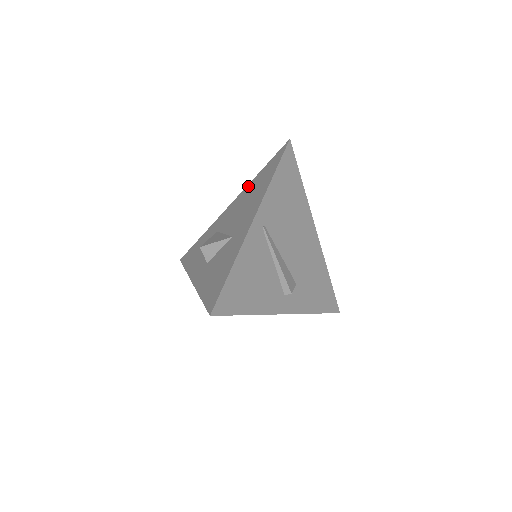
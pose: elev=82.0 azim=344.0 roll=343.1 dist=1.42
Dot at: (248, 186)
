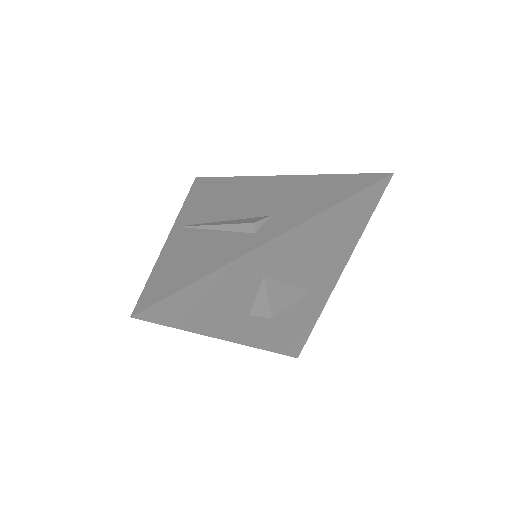
Dot at: occluded
